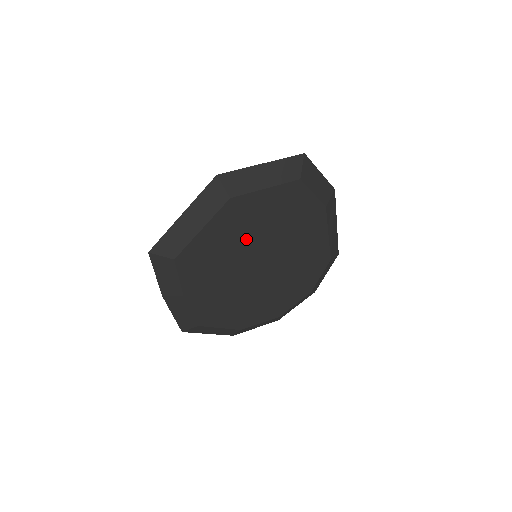
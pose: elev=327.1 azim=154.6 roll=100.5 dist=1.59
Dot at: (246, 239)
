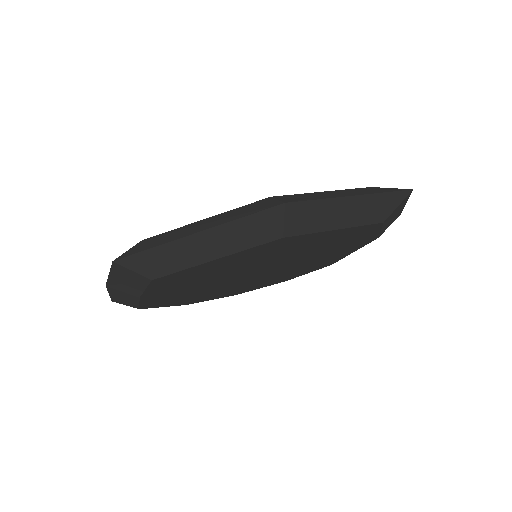
Dot at: (263, 261)
